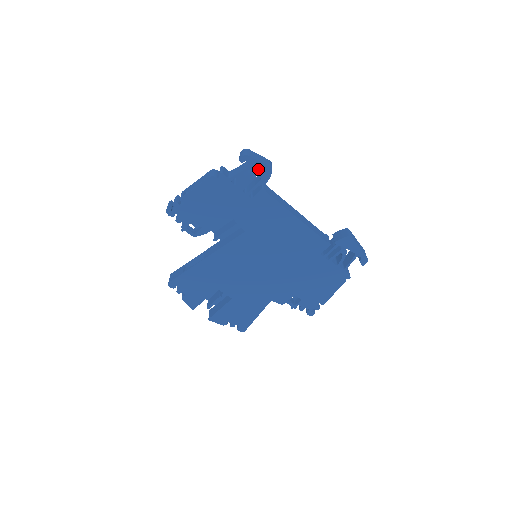
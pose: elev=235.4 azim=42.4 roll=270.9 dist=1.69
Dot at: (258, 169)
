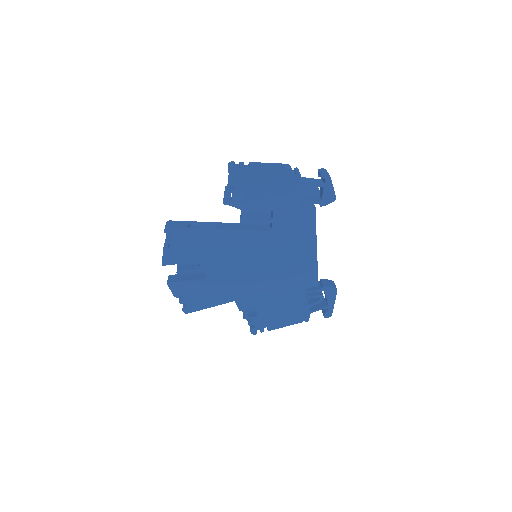
Dot at: (327, 192)
